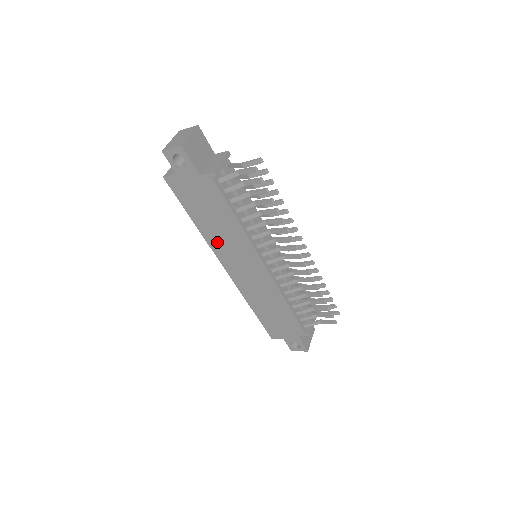
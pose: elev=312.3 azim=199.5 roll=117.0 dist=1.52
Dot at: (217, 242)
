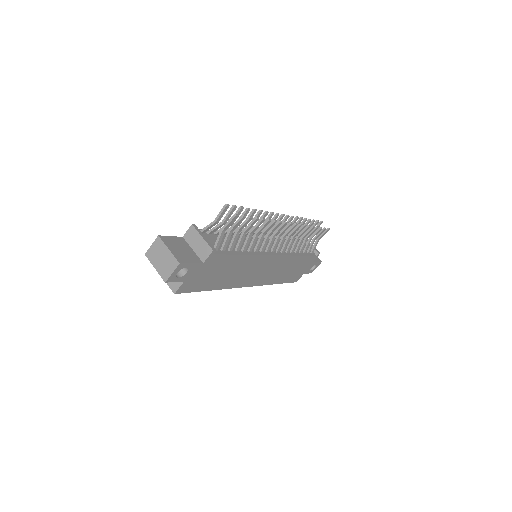
Dot at: (235, 281)
